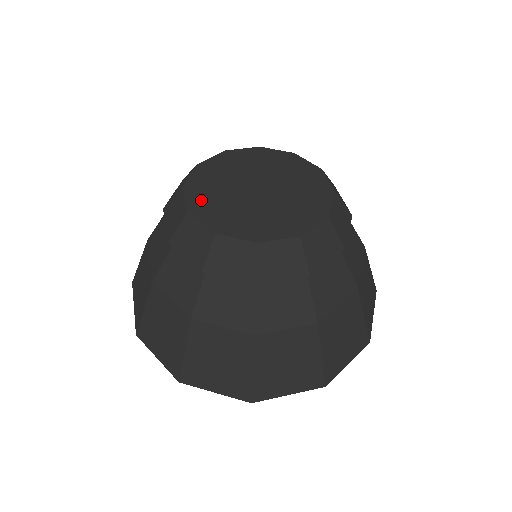
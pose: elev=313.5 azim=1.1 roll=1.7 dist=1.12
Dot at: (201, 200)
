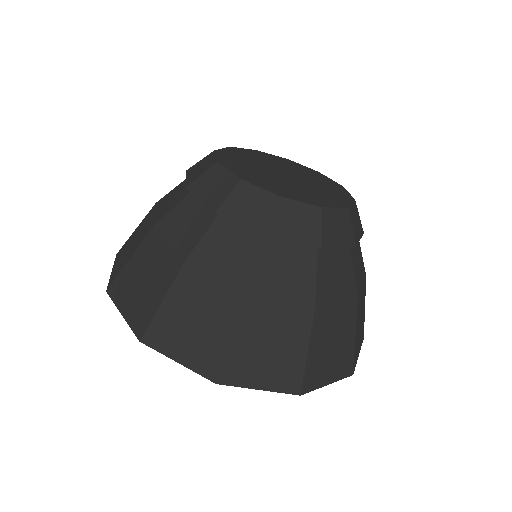
Dot at: (244, 173)
